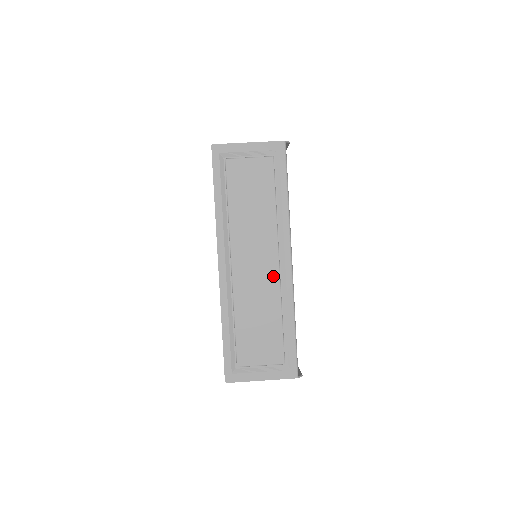
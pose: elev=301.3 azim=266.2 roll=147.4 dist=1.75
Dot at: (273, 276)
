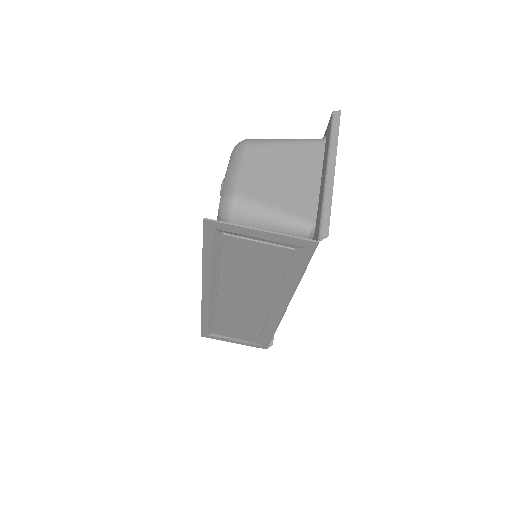
Dot at: (261, 312)
